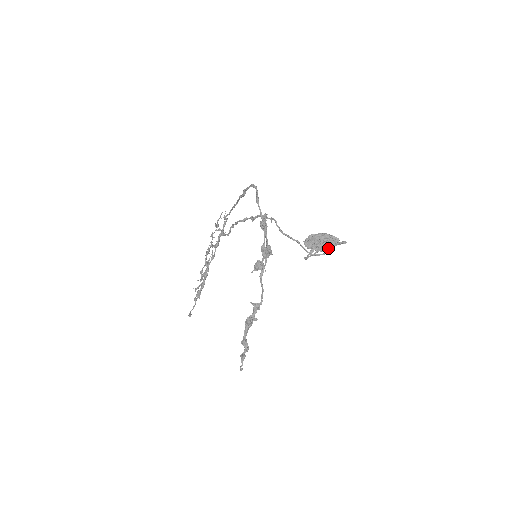
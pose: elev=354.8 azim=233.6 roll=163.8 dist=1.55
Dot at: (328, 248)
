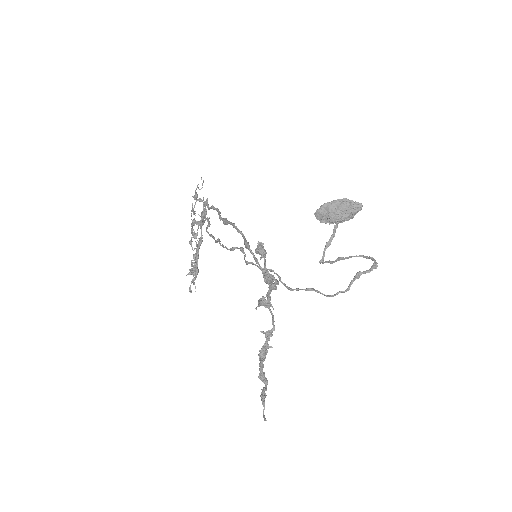
Dot at: (348, 220)
